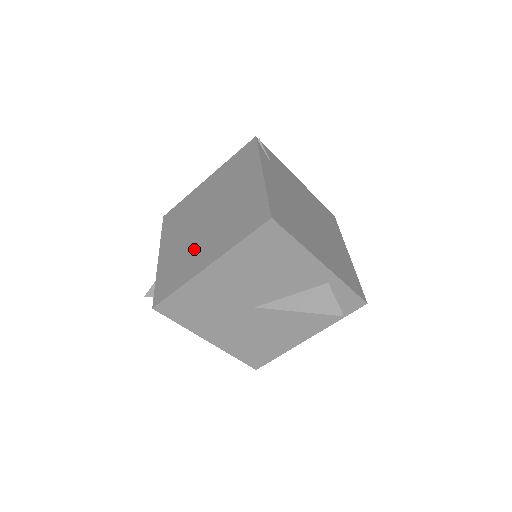
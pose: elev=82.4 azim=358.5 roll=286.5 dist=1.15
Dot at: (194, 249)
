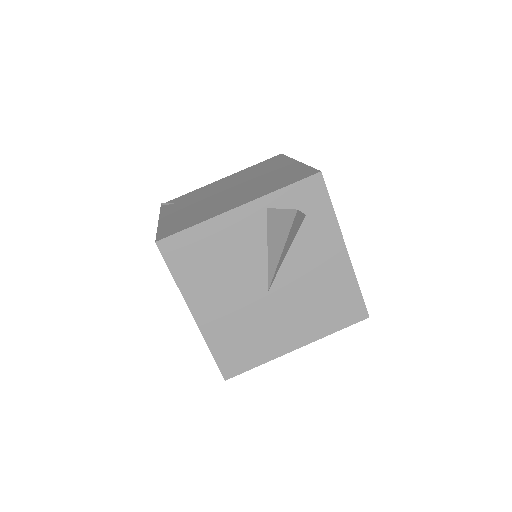
Dot at: occluded
